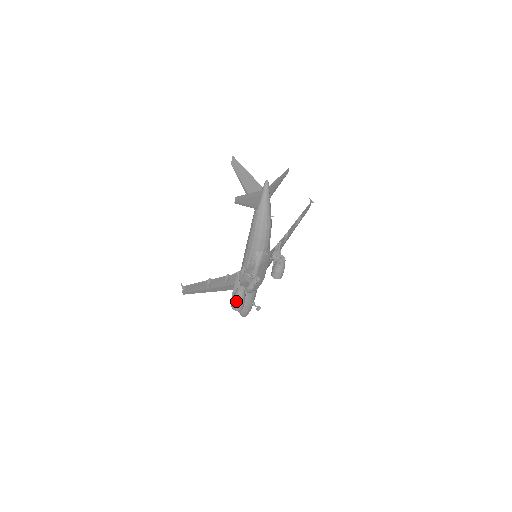
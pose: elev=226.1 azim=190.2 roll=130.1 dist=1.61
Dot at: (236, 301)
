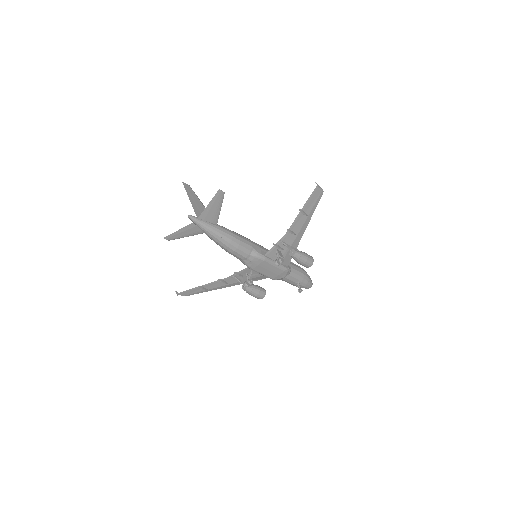
Dot at: (249, 294)
